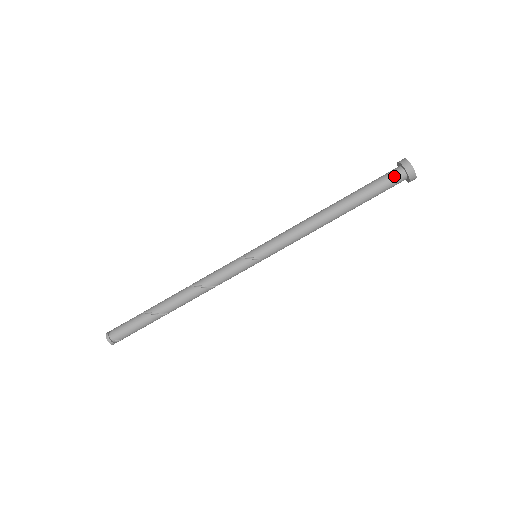
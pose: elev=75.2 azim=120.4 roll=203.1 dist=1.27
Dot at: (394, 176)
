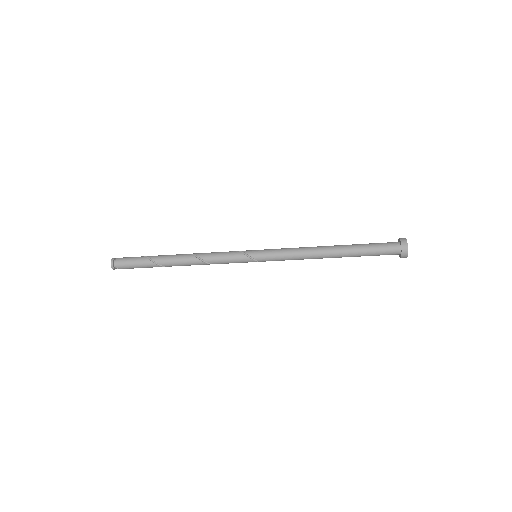
Dot at: (391, 250)
